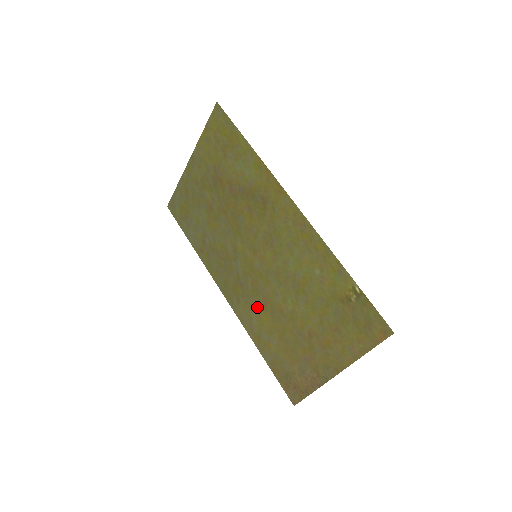
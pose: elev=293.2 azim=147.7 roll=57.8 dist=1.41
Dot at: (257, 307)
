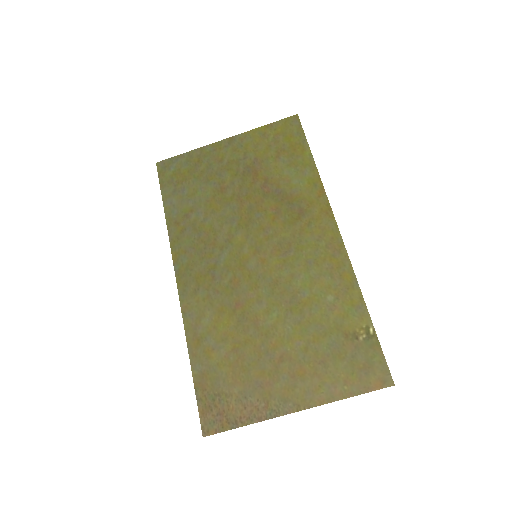
Dot at: (221, 306)
